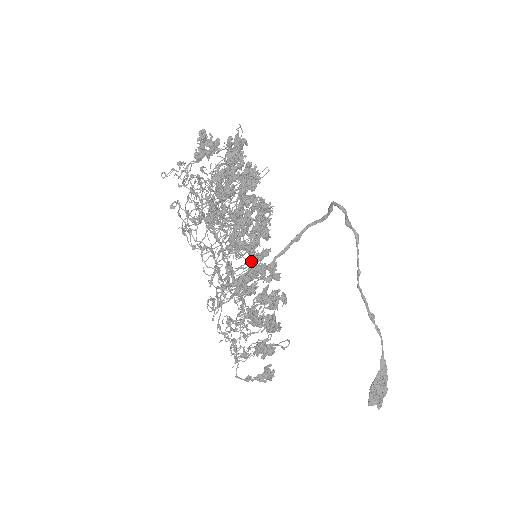
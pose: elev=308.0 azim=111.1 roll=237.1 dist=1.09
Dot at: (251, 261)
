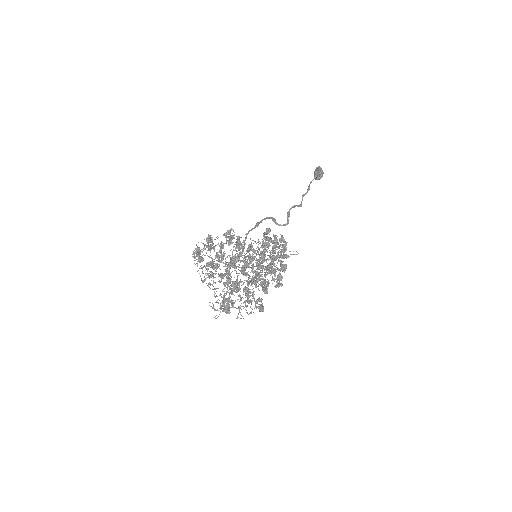
Dot at: occluded
